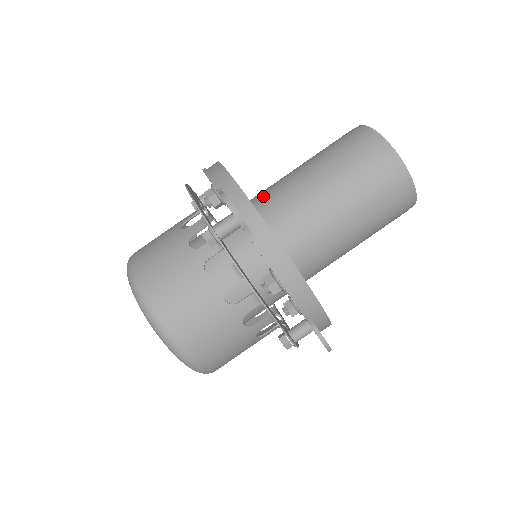
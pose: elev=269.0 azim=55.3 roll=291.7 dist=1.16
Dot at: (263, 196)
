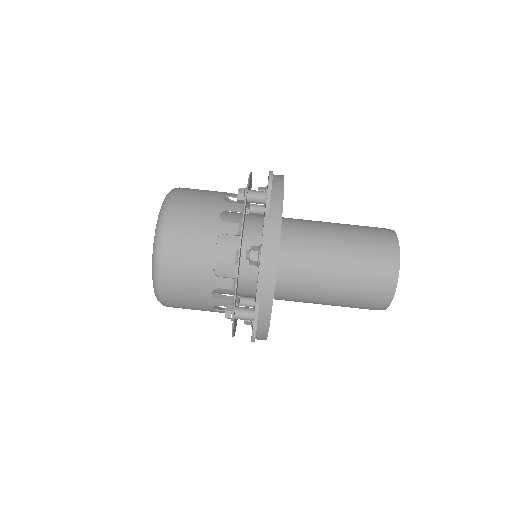
Dot at: (292, 218)
